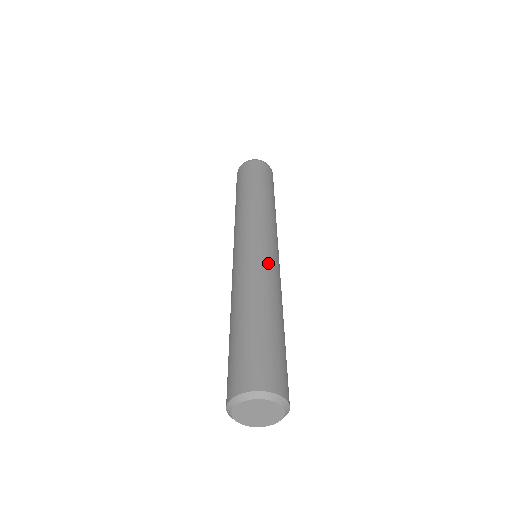
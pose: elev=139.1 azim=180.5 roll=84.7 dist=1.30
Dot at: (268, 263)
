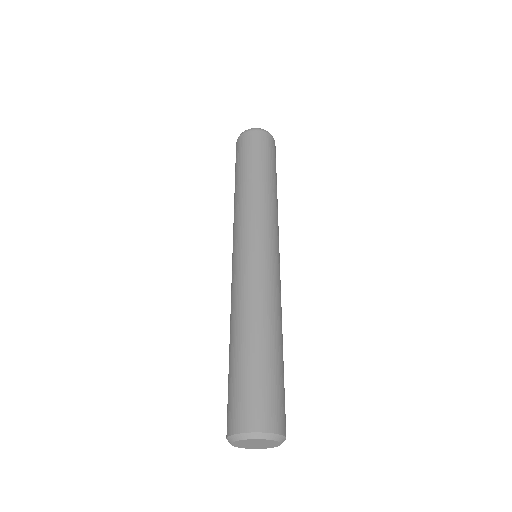
Dot at: (270, 275)
